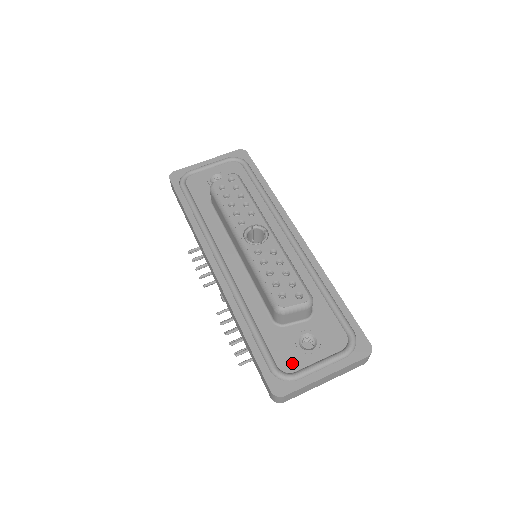
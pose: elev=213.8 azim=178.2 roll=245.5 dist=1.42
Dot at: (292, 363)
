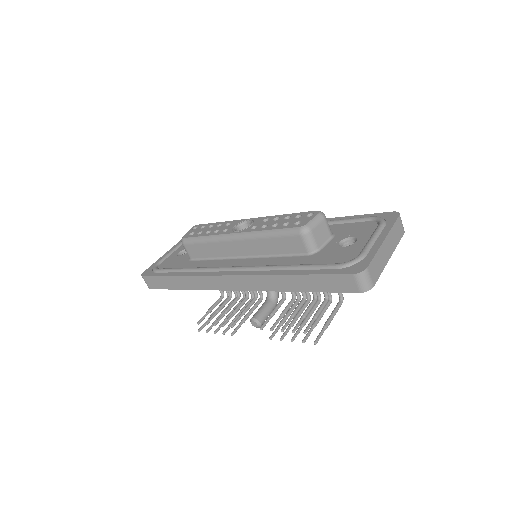
Dot at: (350, 255)
